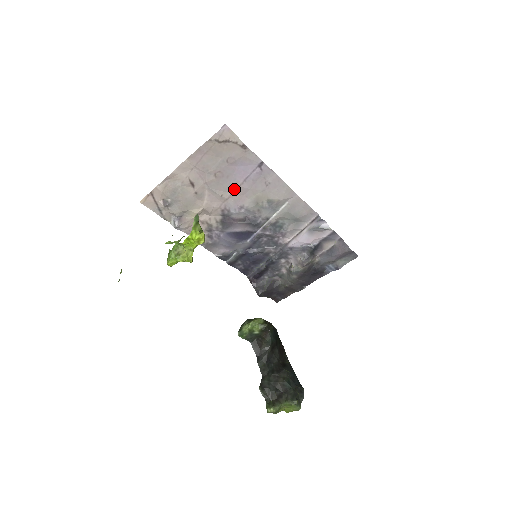
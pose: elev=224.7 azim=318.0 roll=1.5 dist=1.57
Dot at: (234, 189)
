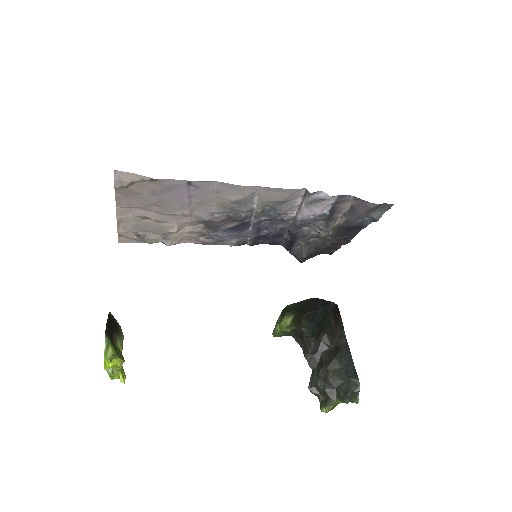
Dot at: (188, 206)
